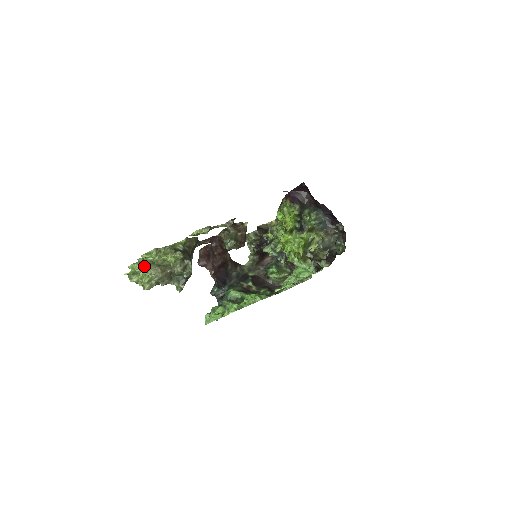
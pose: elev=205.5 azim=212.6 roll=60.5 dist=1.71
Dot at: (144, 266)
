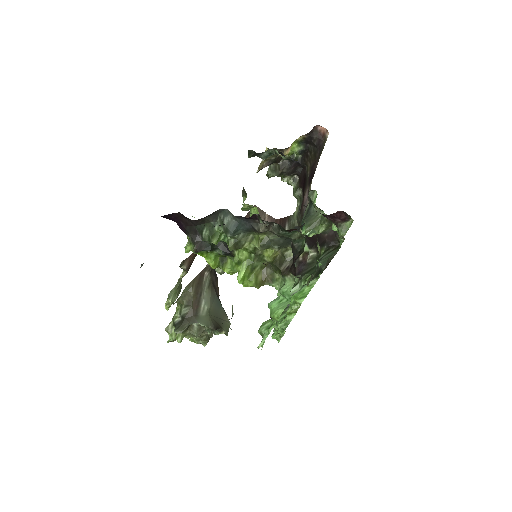
Dot at: occluded
